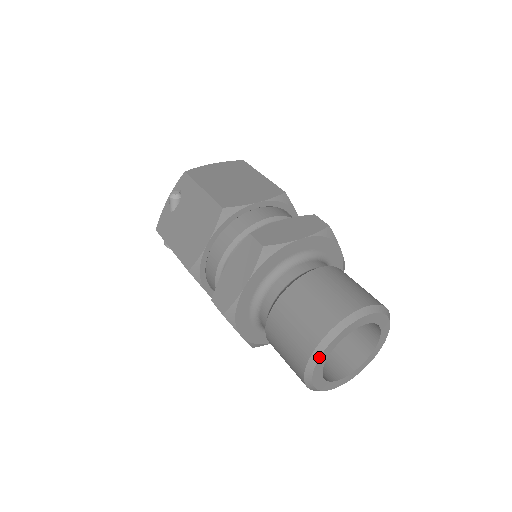
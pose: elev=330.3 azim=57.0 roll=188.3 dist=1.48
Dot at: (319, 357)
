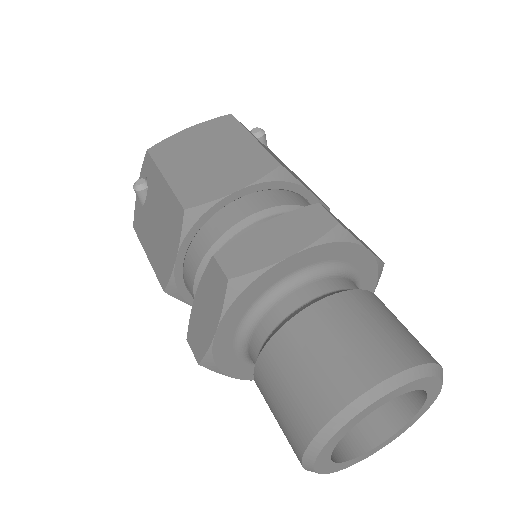
Dot at: (317, 455)
